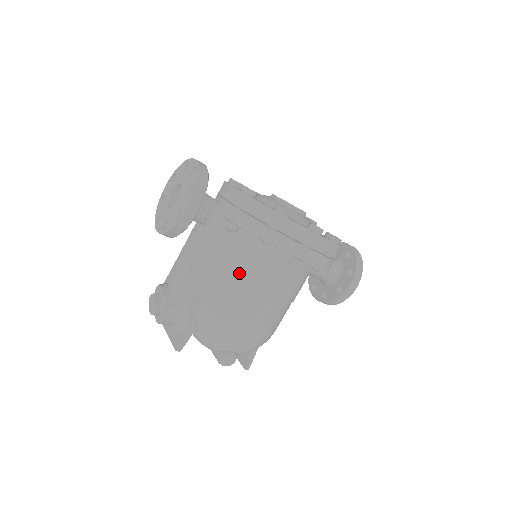
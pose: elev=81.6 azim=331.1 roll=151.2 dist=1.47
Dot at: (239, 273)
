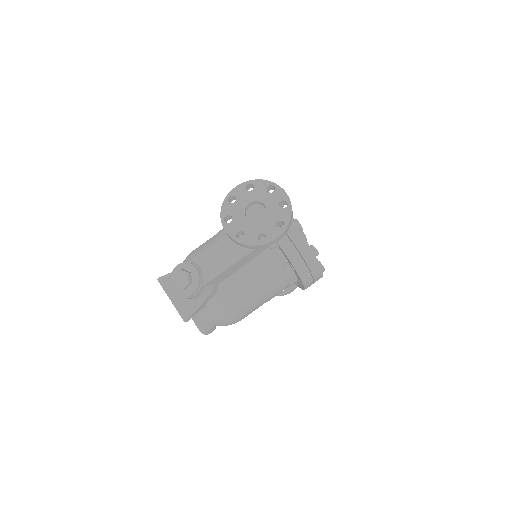
Dot at: (260, 280)
